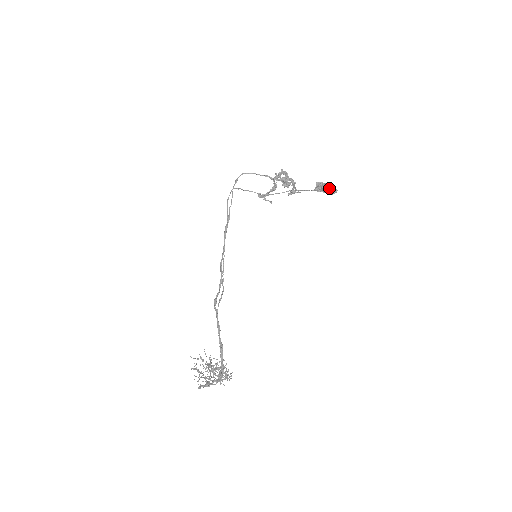
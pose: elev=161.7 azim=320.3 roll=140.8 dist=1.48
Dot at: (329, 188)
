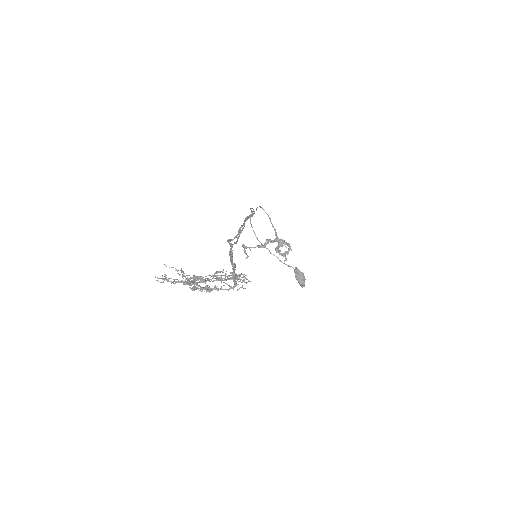
Dot at: (304, 277)
